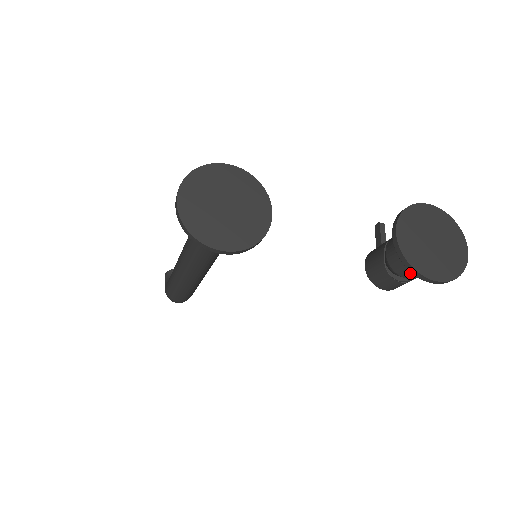
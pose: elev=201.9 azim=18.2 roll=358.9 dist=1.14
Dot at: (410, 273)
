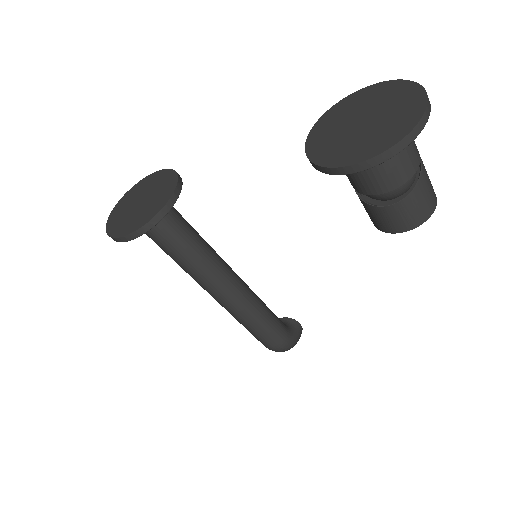
Dot at: (366, 182)
